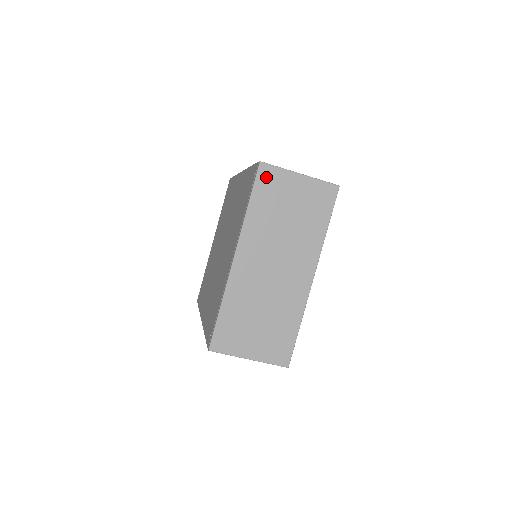
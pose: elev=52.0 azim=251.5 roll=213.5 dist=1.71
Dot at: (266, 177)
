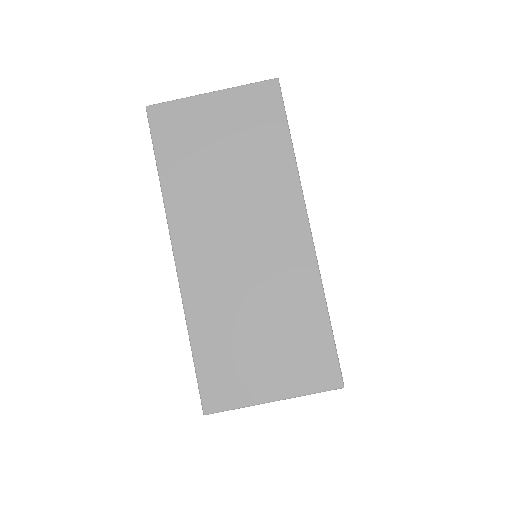
Dot at: (164, 123)
